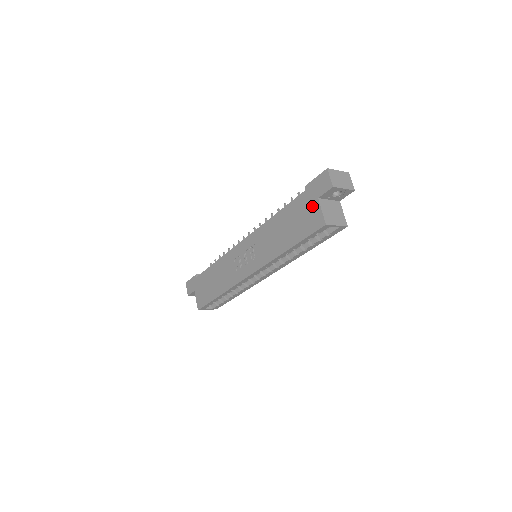
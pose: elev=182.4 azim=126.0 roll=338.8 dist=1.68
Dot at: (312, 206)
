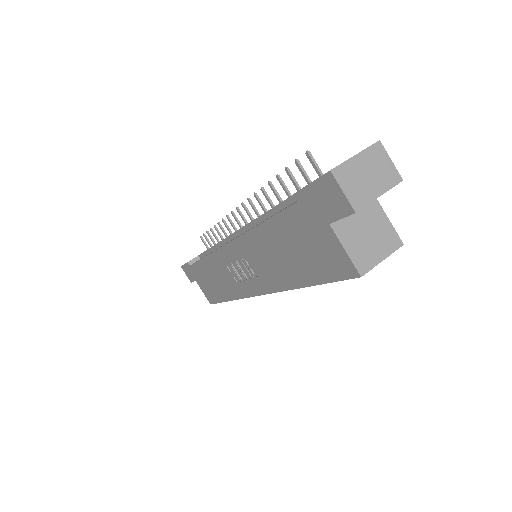
Dot at: (322, 235)
